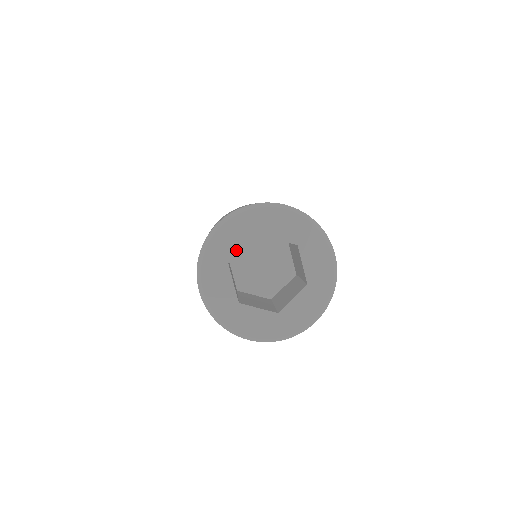
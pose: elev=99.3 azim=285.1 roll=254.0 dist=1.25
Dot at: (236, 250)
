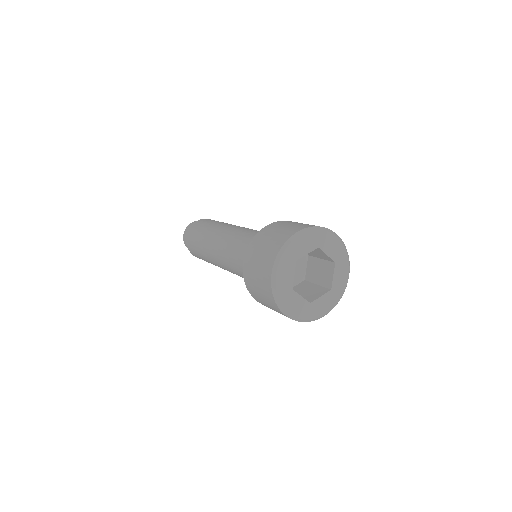
Dot at: (291, 279)
